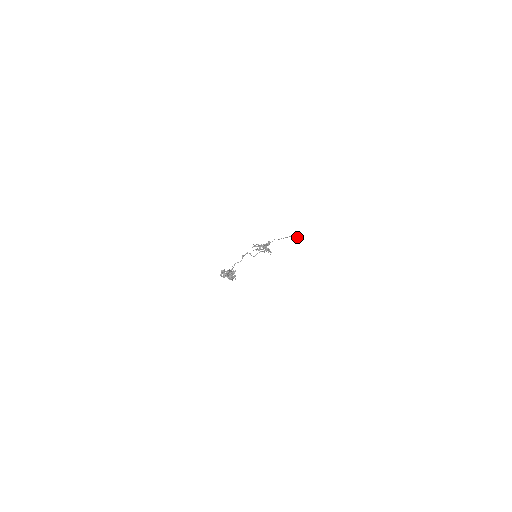
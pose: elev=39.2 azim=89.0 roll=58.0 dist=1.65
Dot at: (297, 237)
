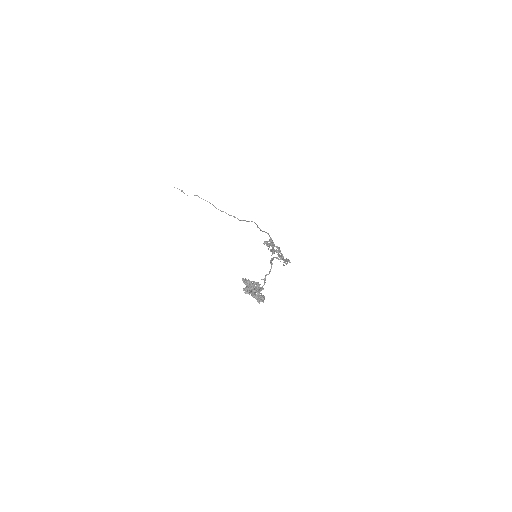
Dot at: (245, 220)
